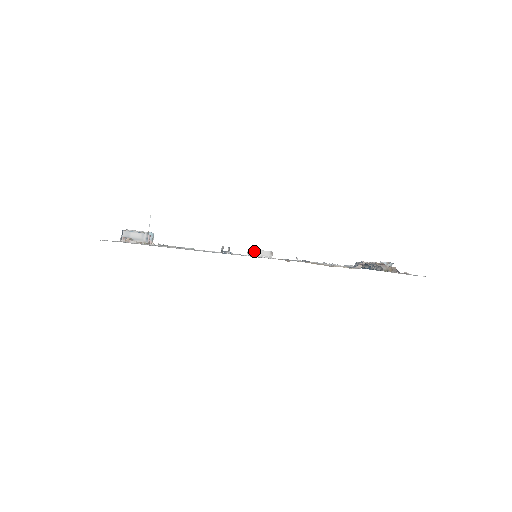
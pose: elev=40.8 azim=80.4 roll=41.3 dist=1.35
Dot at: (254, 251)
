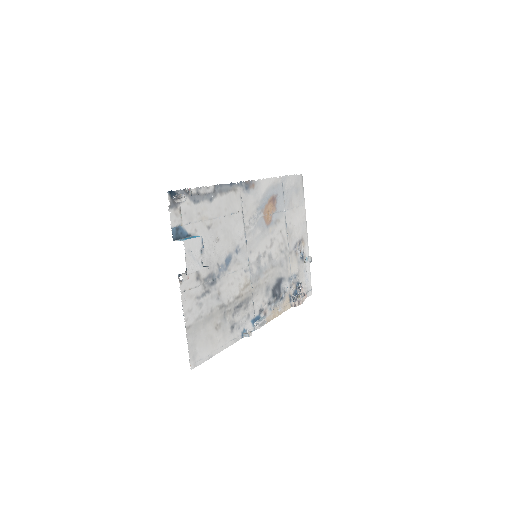
Dot at: occluded
